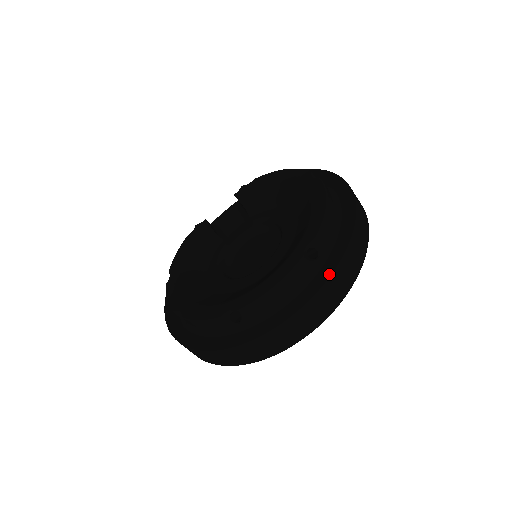
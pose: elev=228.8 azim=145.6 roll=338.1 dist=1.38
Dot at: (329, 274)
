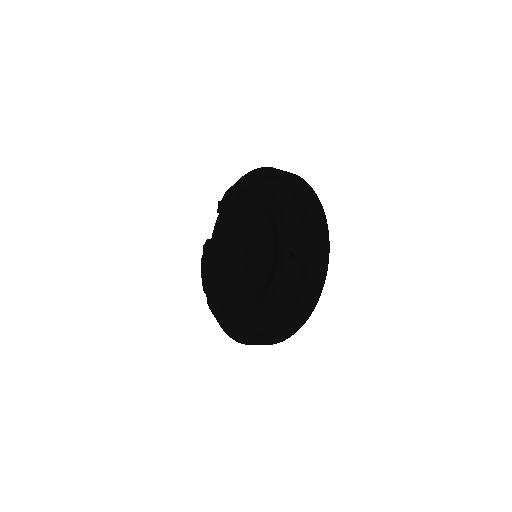
Dot at: (308, 266)
